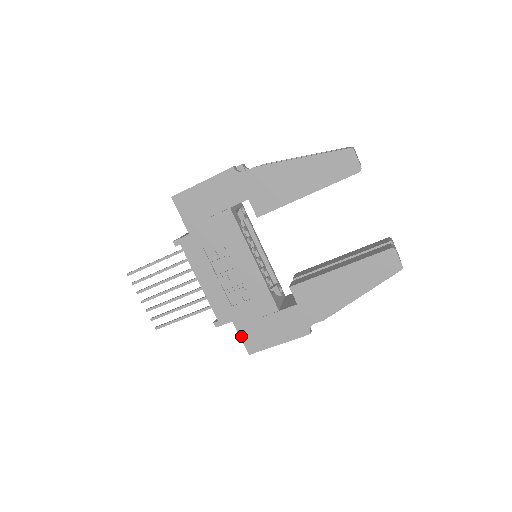
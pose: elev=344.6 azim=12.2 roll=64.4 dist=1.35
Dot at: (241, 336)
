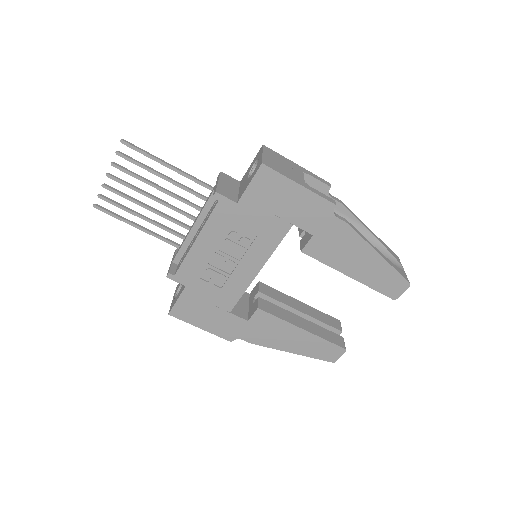
Dot at: (179, 300)
